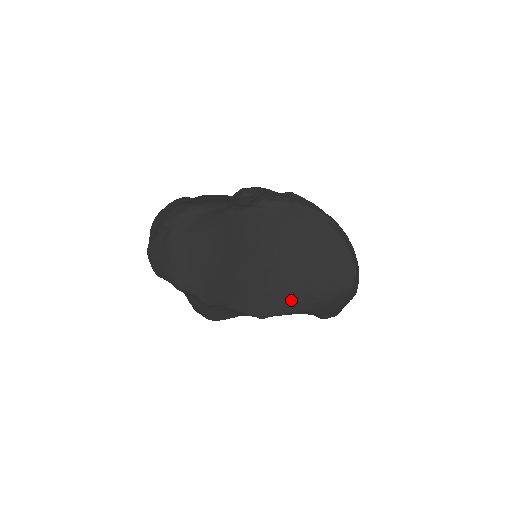
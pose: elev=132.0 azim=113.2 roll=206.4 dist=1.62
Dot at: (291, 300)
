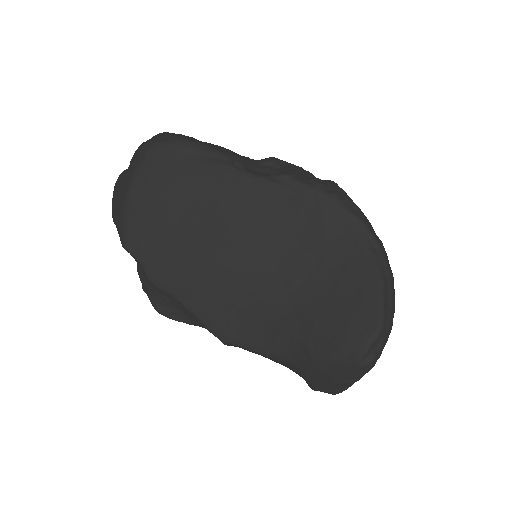
Dot at: (270, 334)
